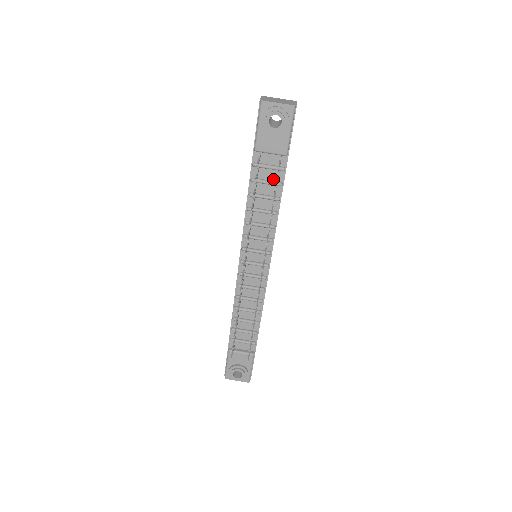
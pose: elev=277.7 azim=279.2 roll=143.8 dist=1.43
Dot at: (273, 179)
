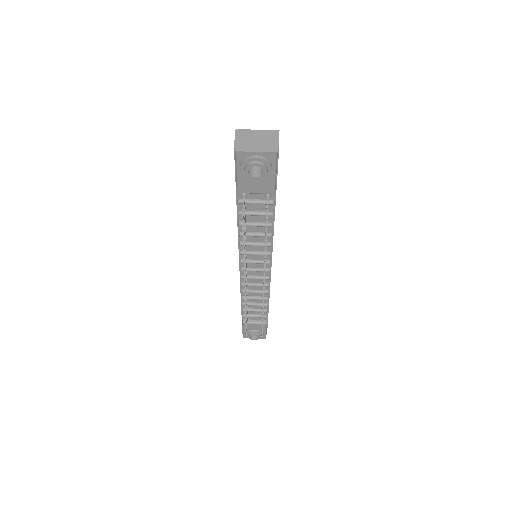
Dot at: (263, 210)
